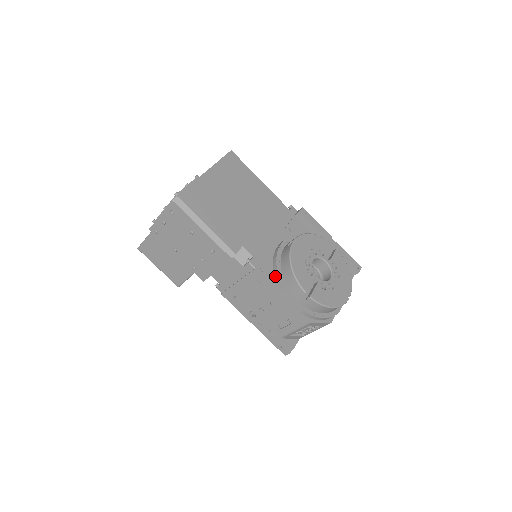
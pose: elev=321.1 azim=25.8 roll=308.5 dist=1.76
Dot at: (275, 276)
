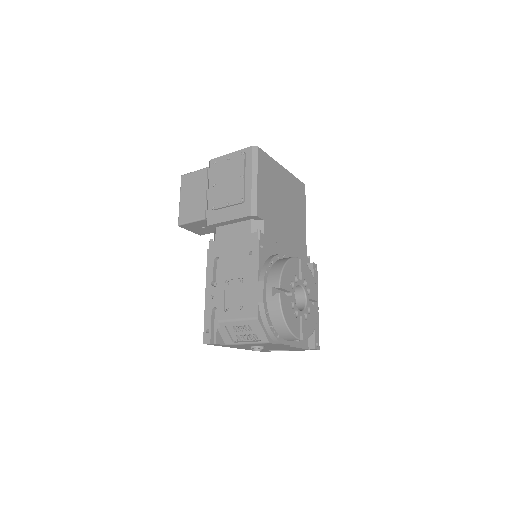
Dot at: (266, 262)
